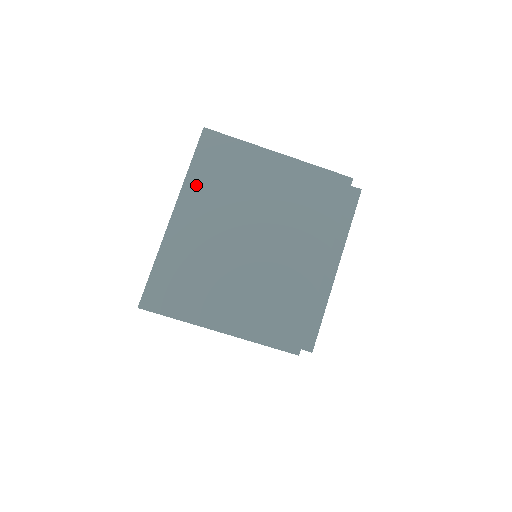
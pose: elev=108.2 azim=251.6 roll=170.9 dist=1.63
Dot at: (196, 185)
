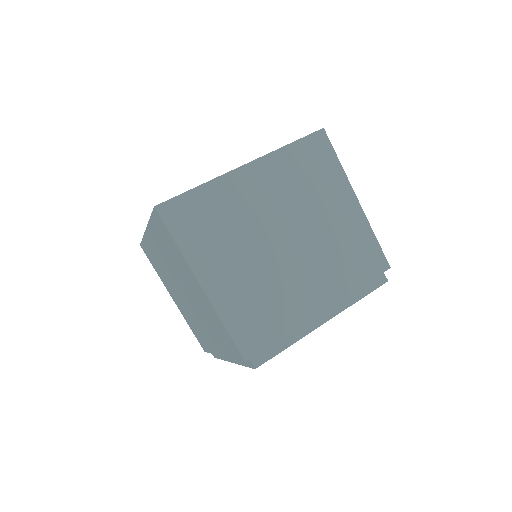
Dot at: (282, 161)
